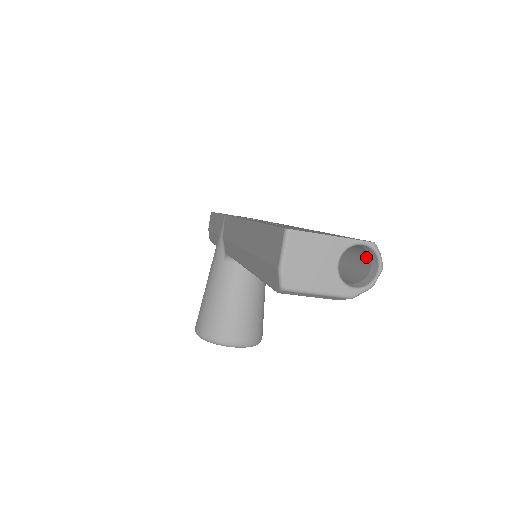
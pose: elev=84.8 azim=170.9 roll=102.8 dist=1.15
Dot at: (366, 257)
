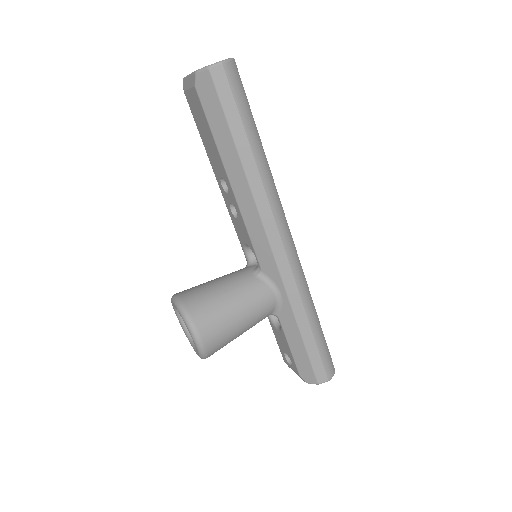
Dot at: (230, 76)
